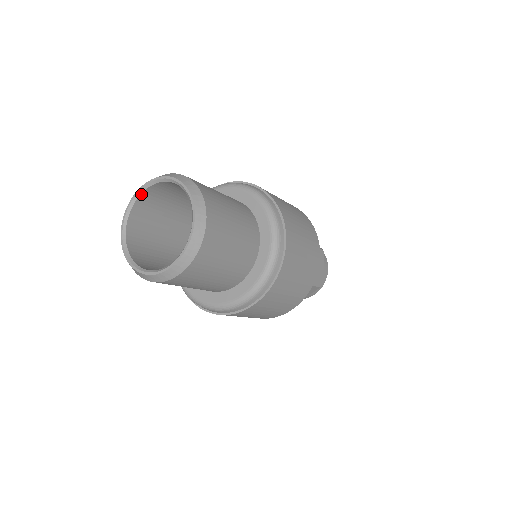
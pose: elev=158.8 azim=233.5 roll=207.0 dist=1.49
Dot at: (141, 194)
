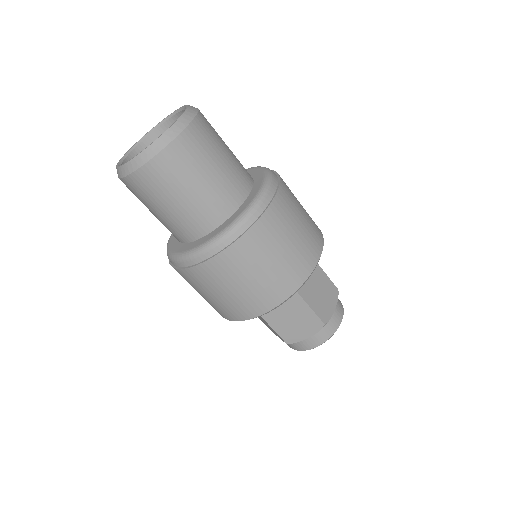
Dot at: (155, 130)
